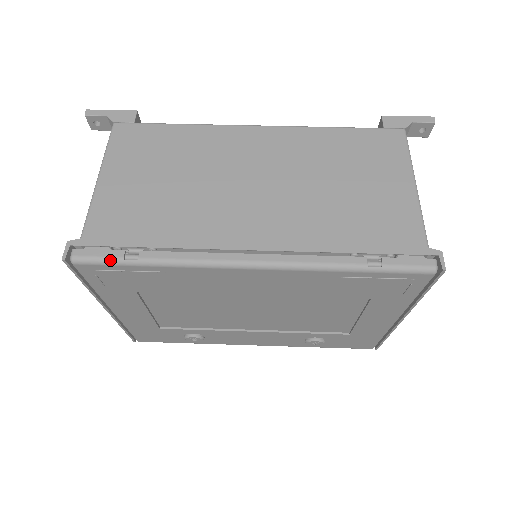
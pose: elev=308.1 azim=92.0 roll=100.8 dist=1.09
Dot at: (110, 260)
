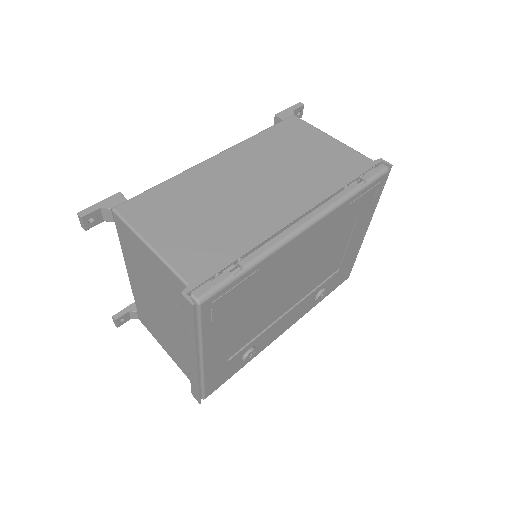
Dot at: (225, 282)
